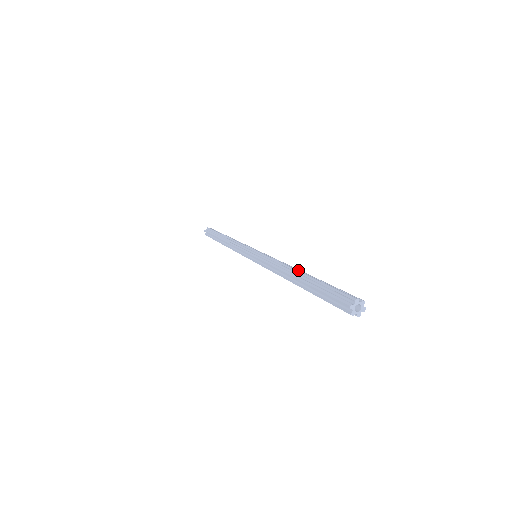
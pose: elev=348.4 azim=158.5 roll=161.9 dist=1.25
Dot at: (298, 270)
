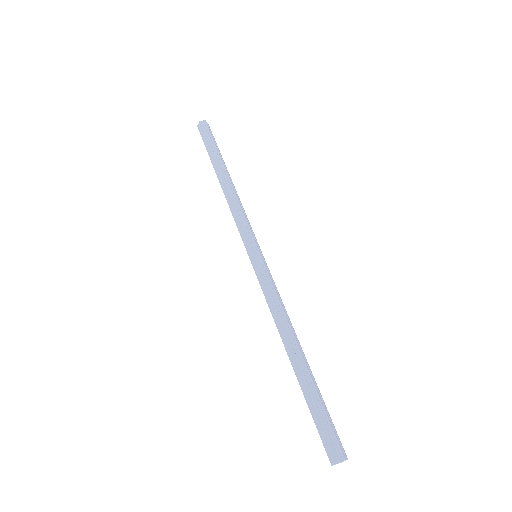
Dot at: (299, 343)
